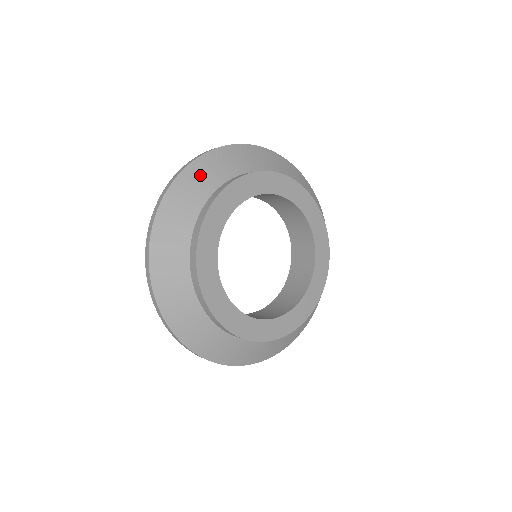
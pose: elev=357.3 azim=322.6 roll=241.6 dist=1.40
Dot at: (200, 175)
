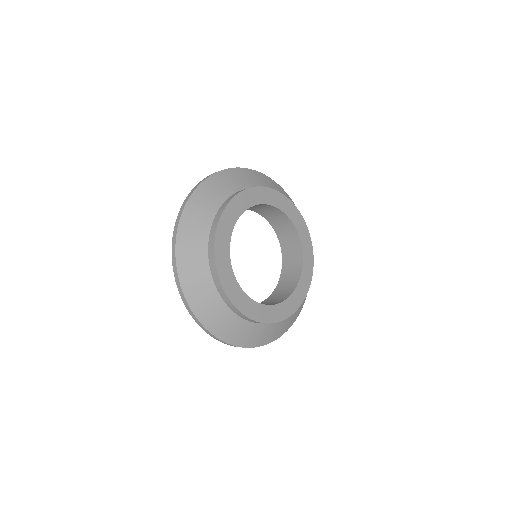
Dot at: (238, 176)
